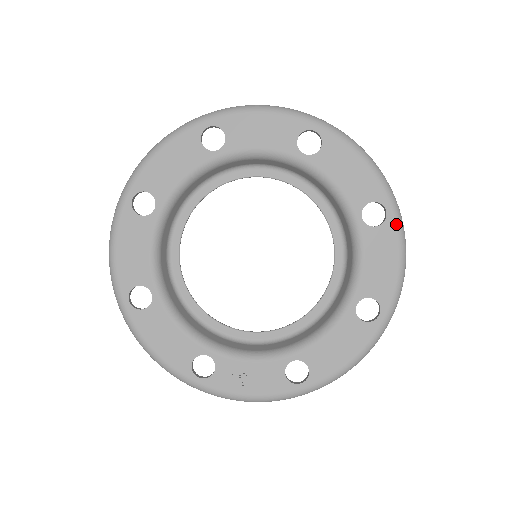
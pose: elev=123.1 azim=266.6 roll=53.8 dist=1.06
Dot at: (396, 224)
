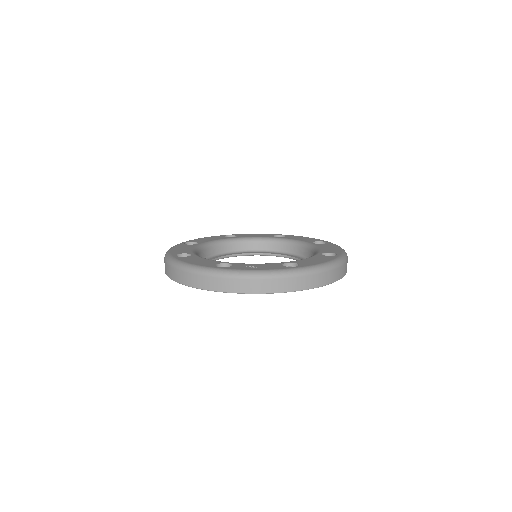
Dot at: occluded
